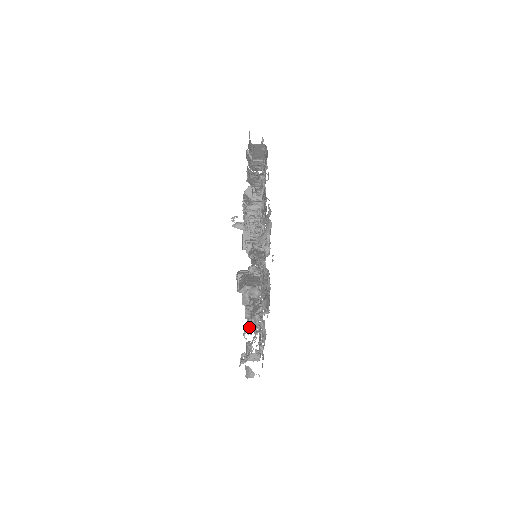
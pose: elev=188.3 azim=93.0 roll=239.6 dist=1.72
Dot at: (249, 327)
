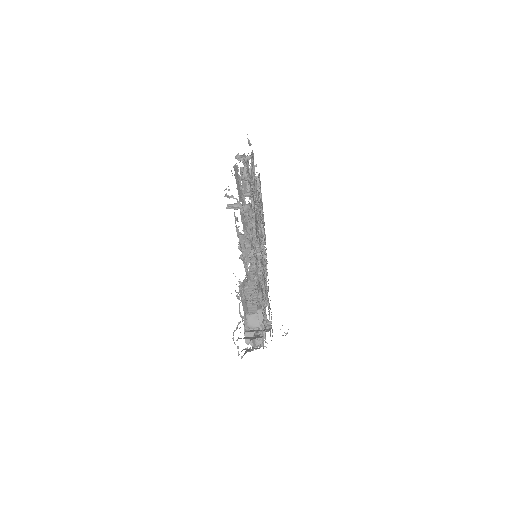
Dot at: occluded
